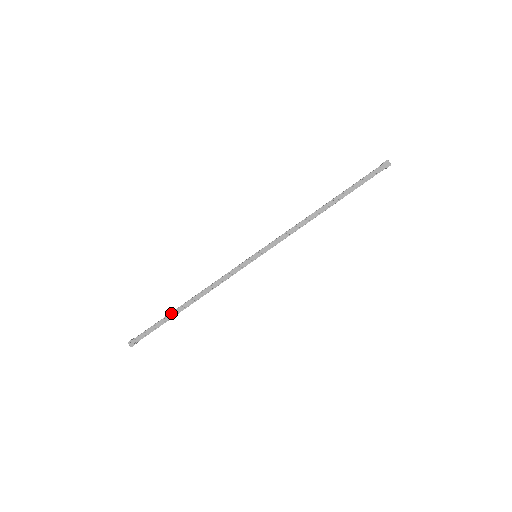
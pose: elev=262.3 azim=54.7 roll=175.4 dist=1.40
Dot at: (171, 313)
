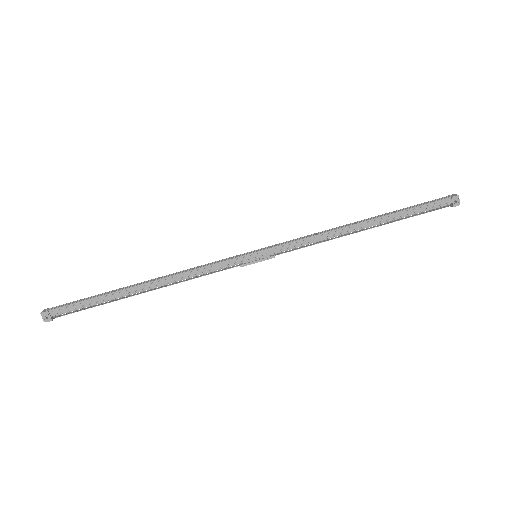
Dot at: (117, 289)
